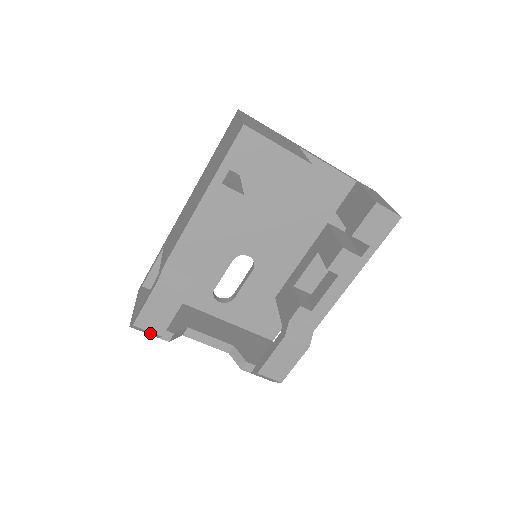
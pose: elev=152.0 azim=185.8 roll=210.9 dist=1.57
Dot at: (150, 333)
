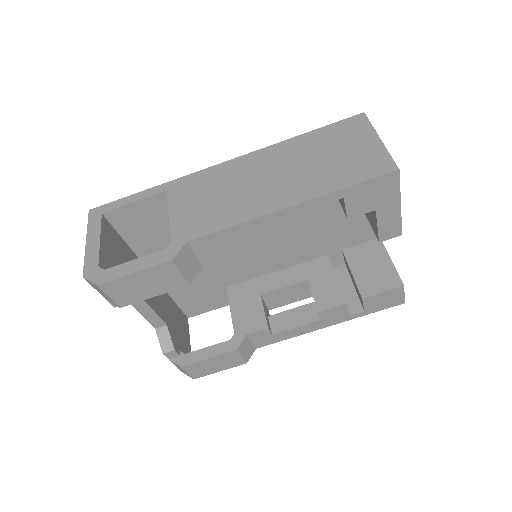
Dot at: (106, 296)
